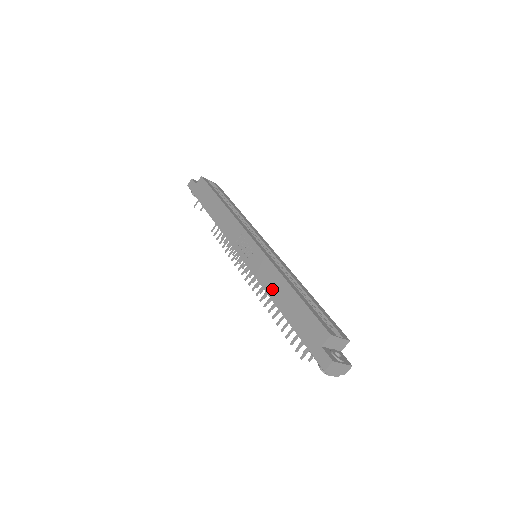
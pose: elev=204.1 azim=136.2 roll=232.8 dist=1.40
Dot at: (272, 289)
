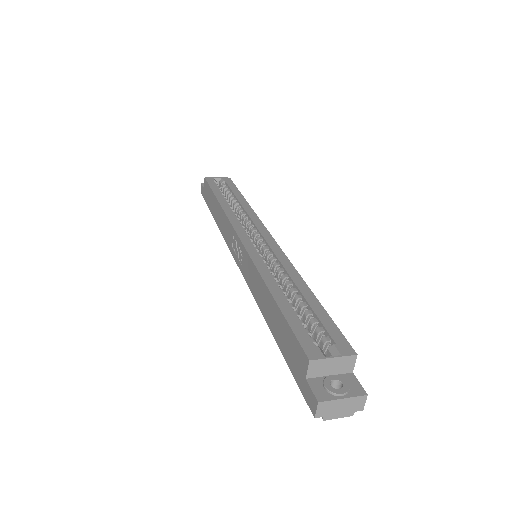
Dot at: (260, 301)
